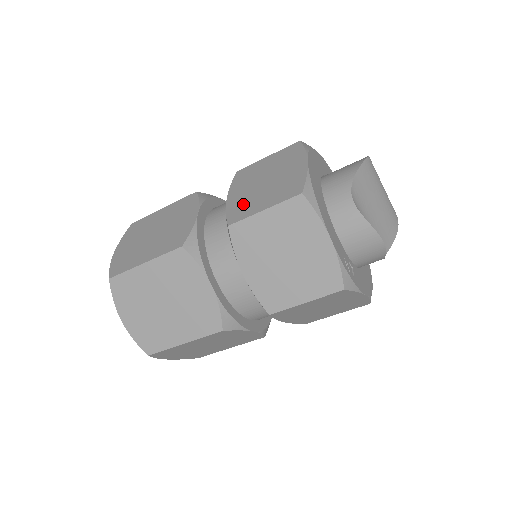
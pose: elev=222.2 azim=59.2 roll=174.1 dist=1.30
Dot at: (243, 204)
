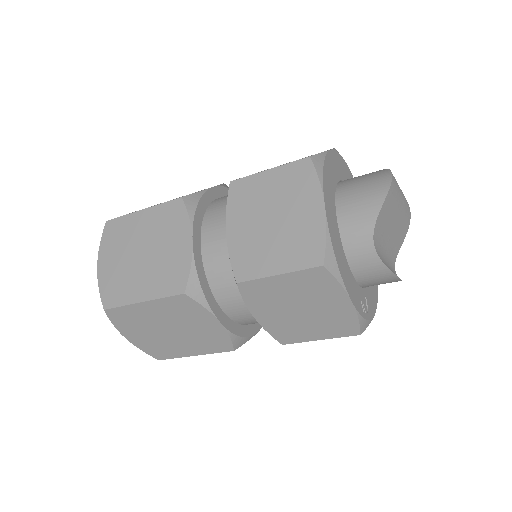
Dot at: (250, 252)
